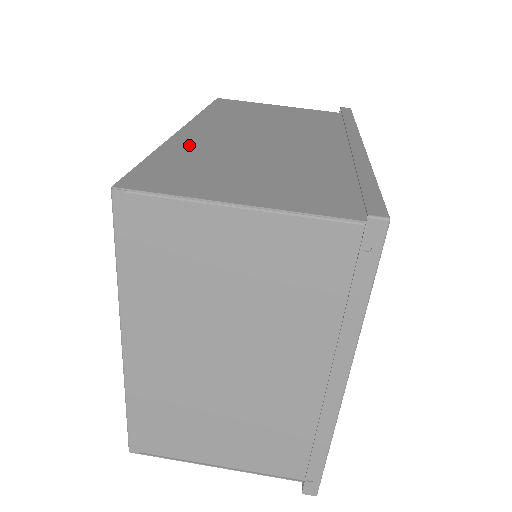
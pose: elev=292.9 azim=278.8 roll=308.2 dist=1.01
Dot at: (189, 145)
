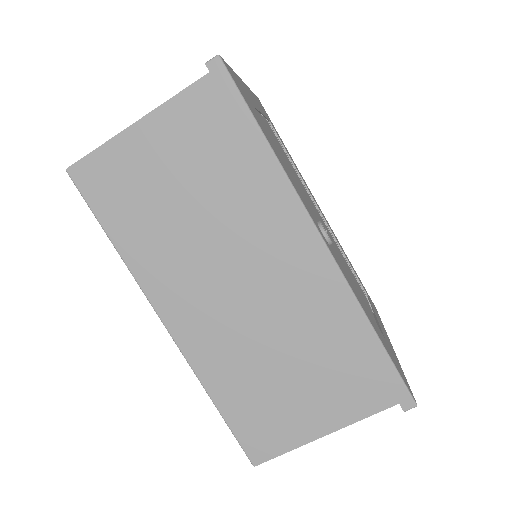
Dot at: (214, 367)
